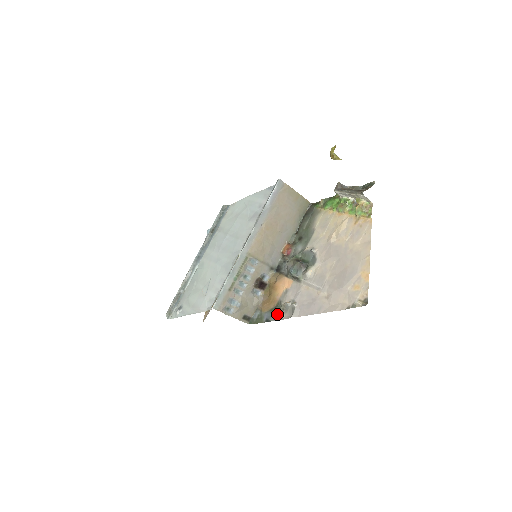
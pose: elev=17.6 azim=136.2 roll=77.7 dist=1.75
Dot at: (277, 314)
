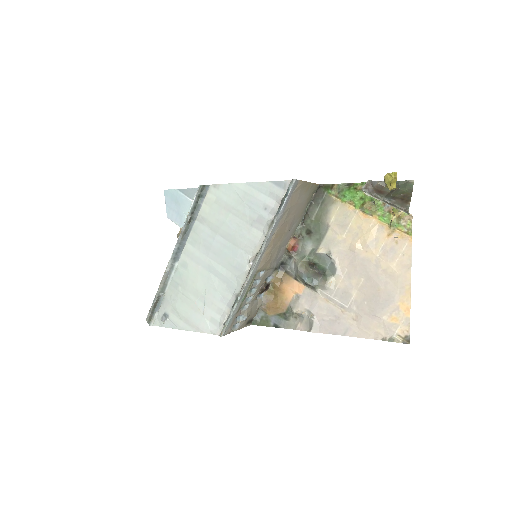
Dot at: (289, 322)
